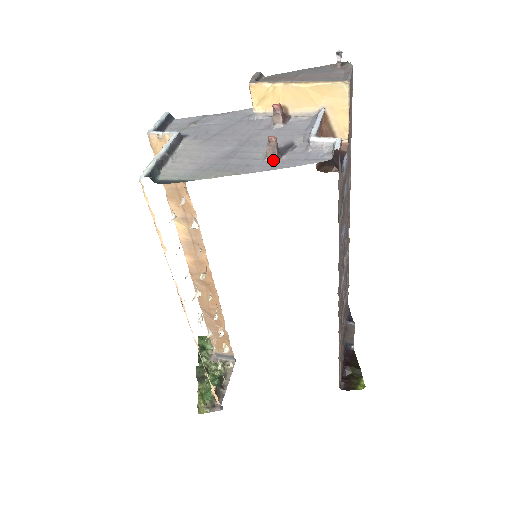
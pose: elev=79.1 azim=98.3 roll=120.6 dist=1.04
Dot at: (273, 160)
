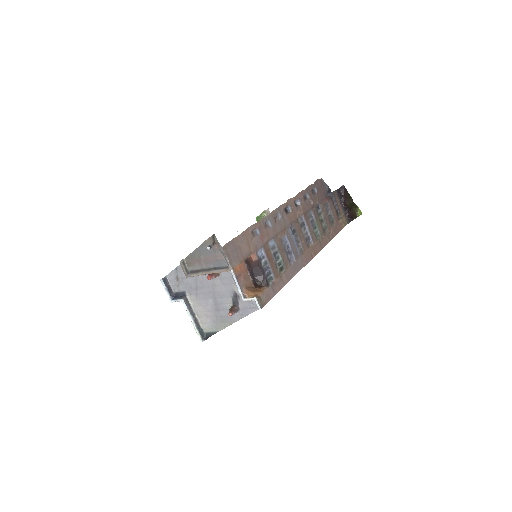
Dot at: (237, 311)
